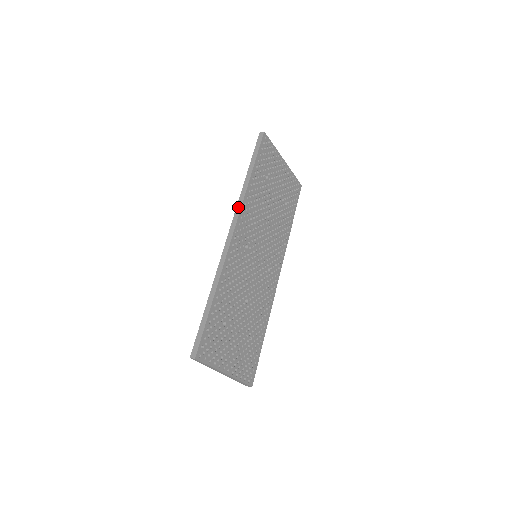
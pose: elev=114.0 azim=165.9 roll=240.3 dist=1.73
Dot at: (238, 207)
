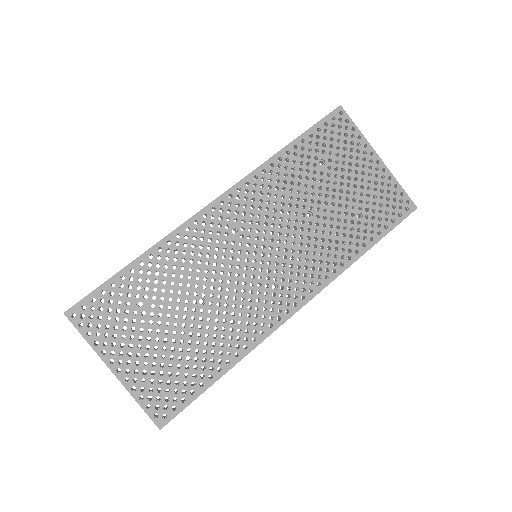
Dot at: (243, 178)
